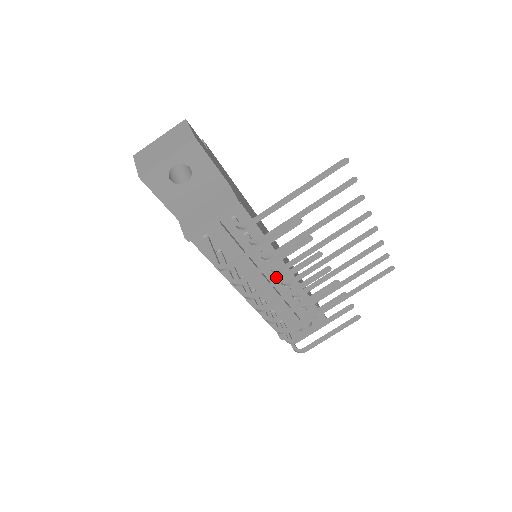
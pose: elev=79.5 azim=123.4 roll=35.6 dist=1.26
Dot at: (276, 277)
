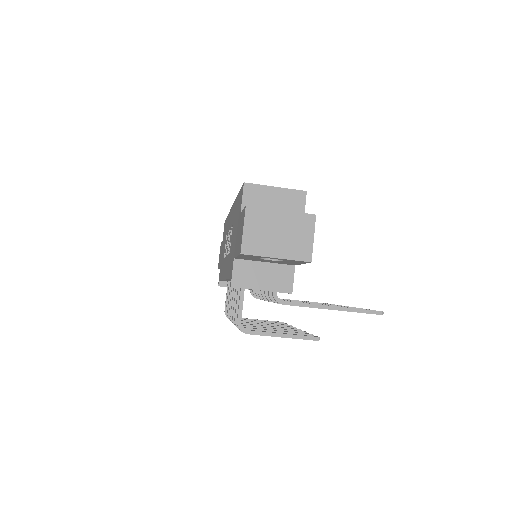
Dot at: occluded
